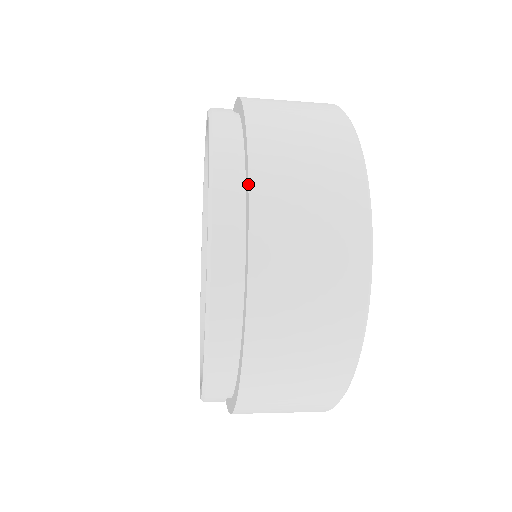
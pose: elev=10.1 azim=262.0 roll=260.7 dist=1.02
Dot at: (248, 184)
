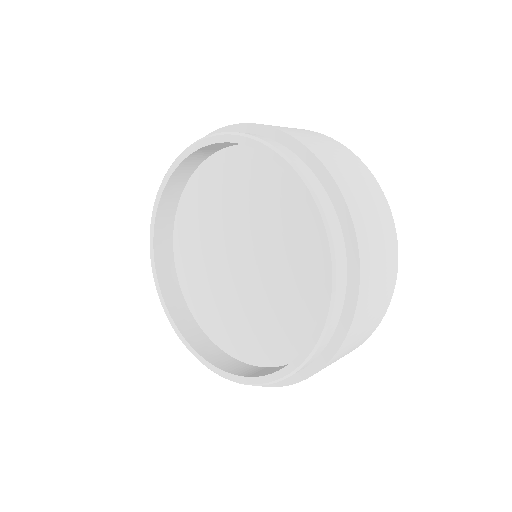
Dot at: (354, 226)
